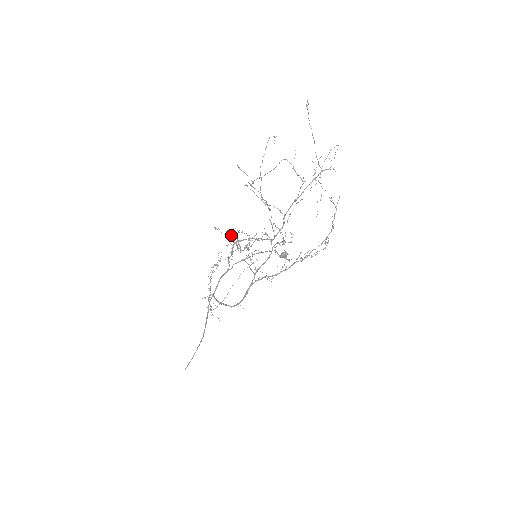
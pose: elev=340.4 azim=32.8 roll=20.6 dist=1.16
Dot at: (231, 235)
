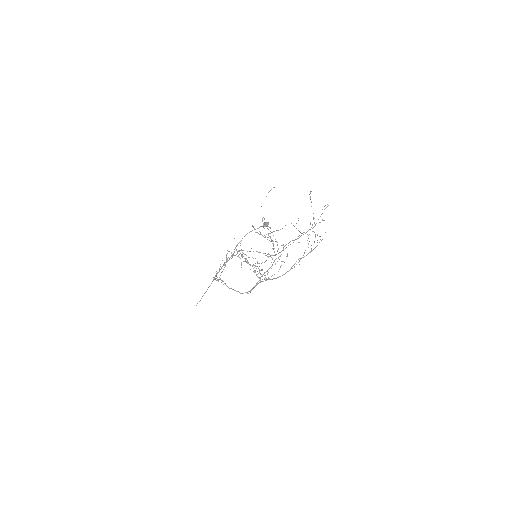
Dot at: (242, 257)
